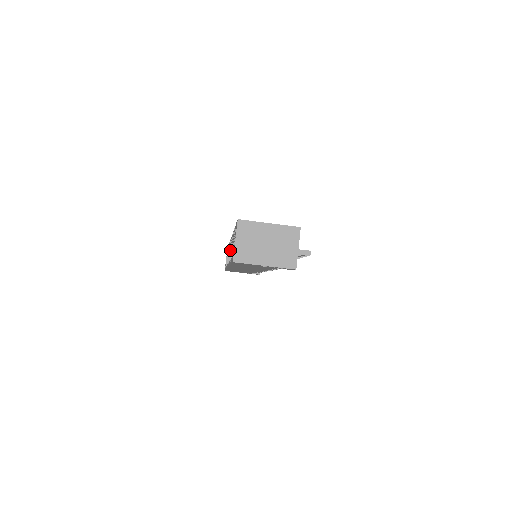
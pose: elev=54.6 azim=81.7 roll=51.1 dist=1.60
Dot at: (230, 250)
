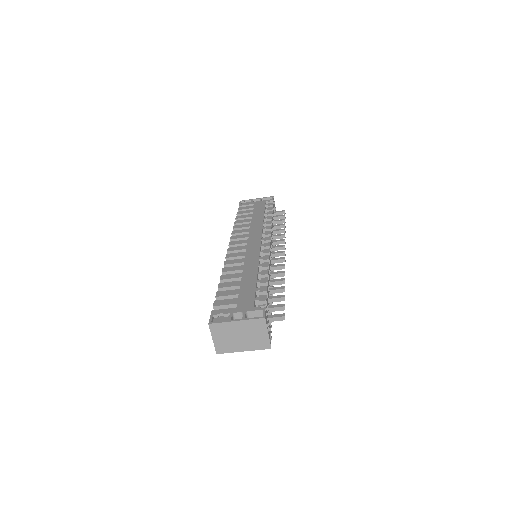
Dot at: occluded
